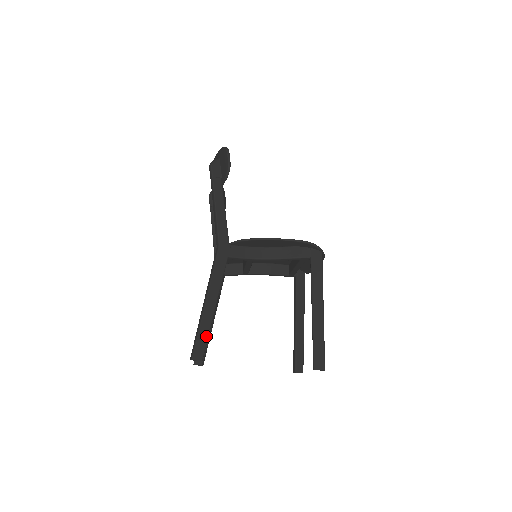
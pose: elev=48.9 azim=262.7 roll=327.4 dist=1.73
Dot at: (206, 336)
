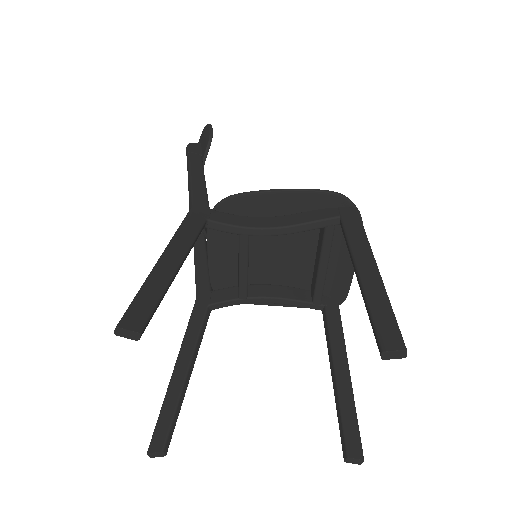
Dot at: (154, 298)
